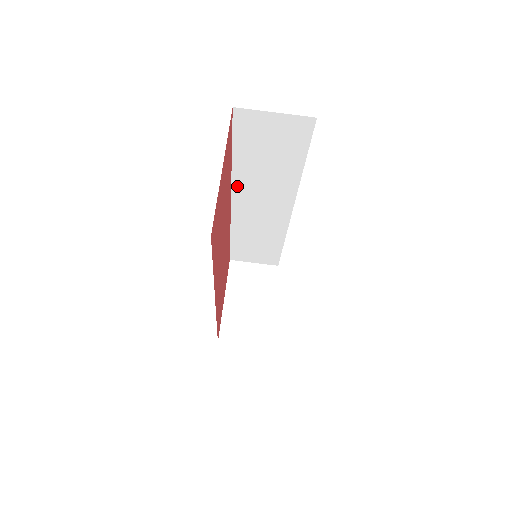
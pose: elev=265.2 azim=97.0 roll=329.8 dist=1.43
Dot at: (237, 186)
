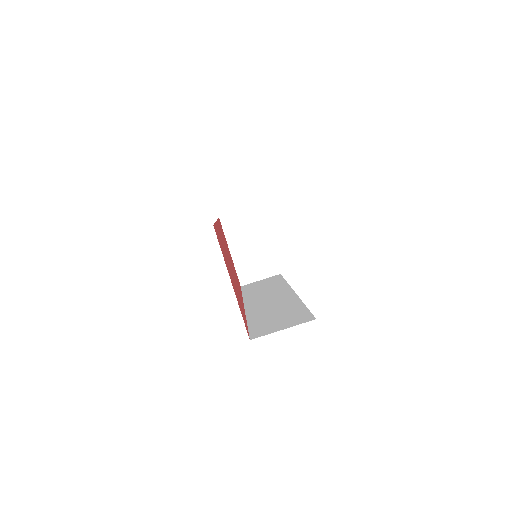
Dot at: occluded
